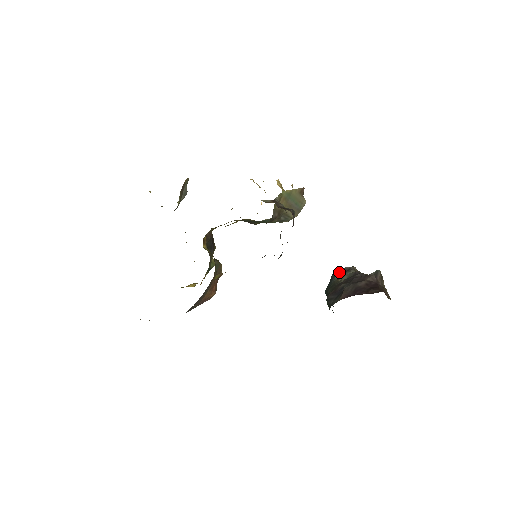
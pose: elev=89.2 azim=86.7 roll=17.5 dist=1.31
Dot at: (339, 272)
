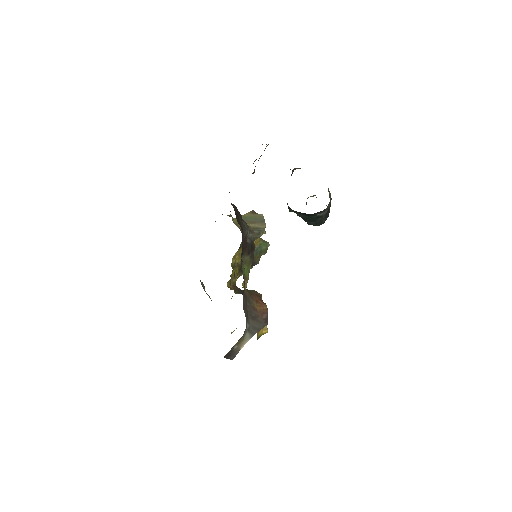
Dot at: occluded
